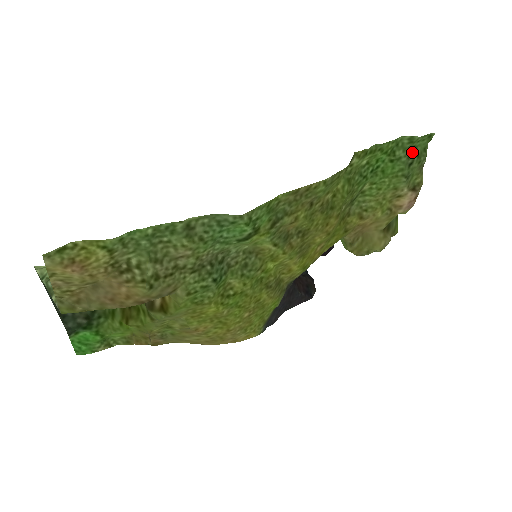
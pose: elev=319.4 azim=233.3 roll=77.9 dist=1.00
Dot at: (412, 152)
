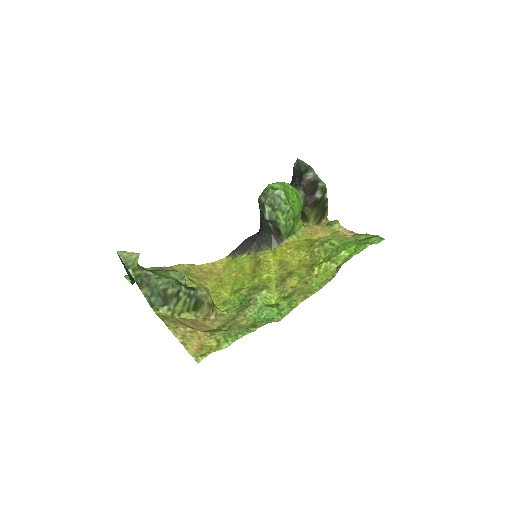
Dot at: (368, 239)
